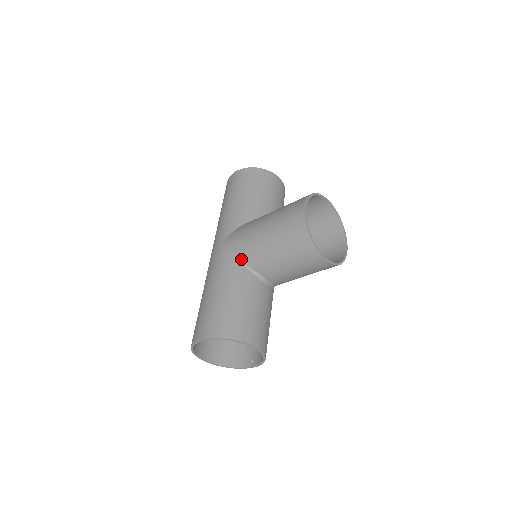
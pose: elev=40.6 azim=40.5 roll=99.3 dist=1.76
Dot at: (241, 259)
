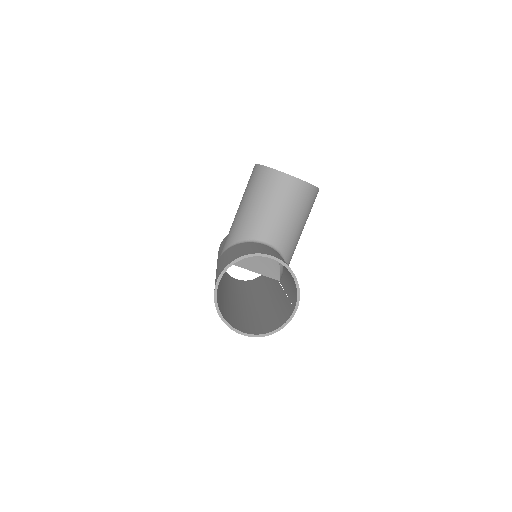
Dot at: (235, 242)
